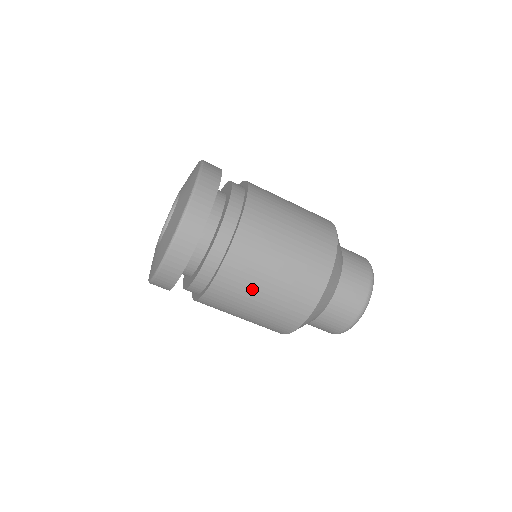
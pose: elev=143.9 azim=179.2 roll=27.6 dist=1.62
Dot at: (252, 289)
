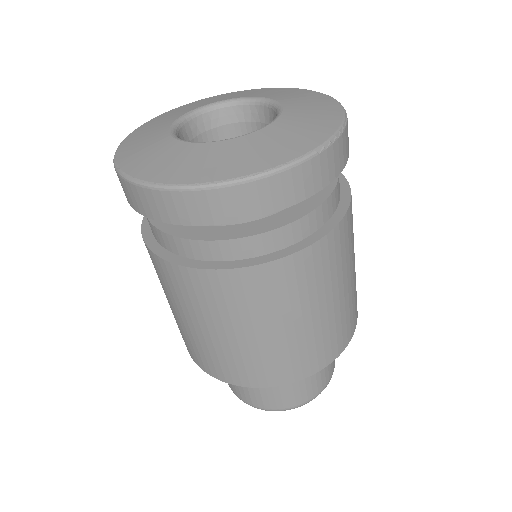
Dot at: (180, 305)
